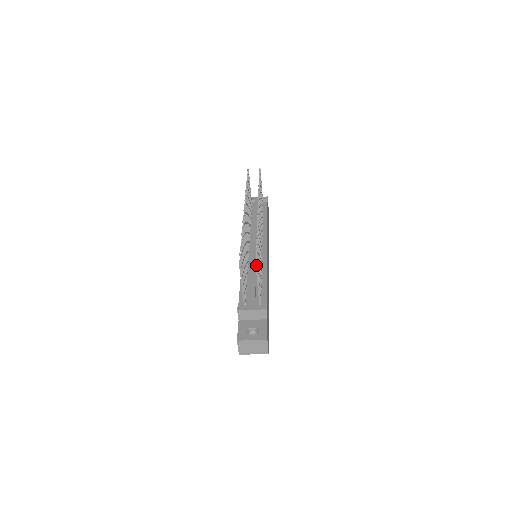
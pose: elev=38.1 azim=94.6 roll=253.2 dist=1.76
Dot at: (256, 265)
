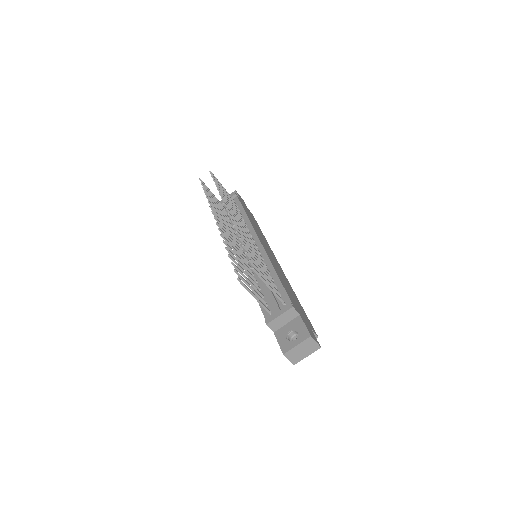
Dot at: (256, 272)
